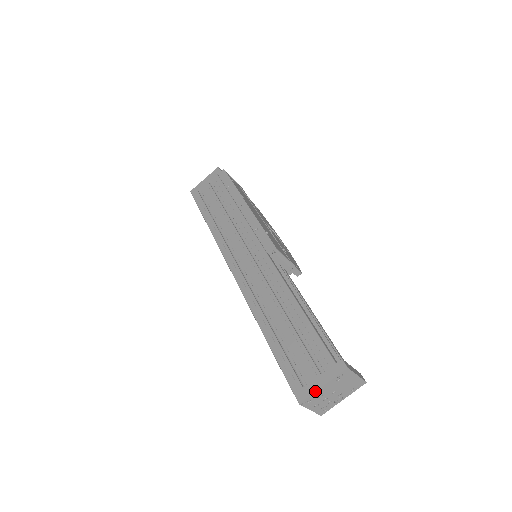
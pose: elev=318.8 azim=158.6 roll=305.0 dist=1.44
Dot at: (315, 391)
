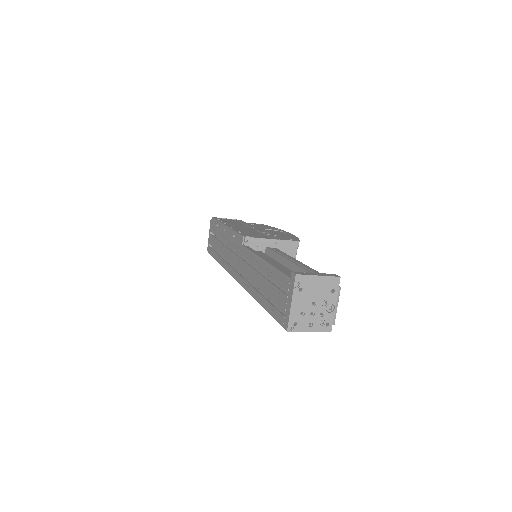
Dot at: (289, 312)
